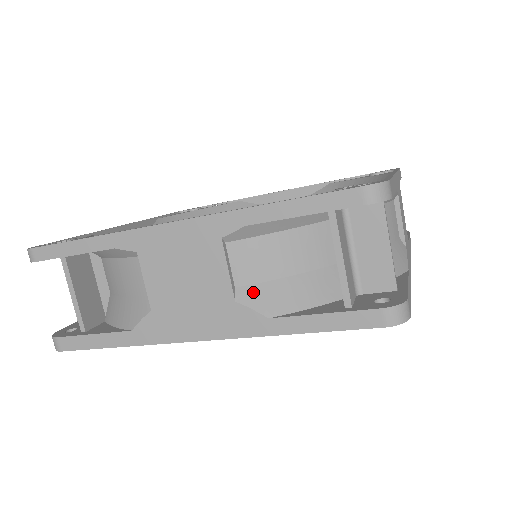
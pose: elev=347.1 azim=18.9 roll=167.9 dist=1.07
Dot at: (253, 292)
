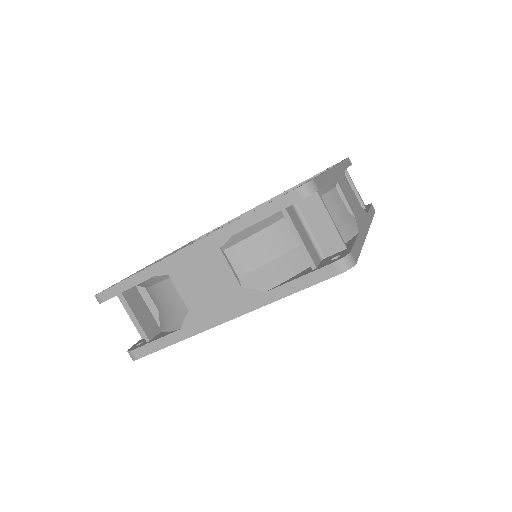
Dot at: (251, 278)
